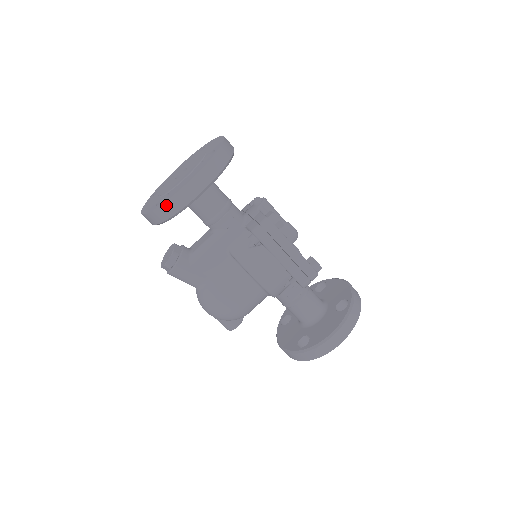
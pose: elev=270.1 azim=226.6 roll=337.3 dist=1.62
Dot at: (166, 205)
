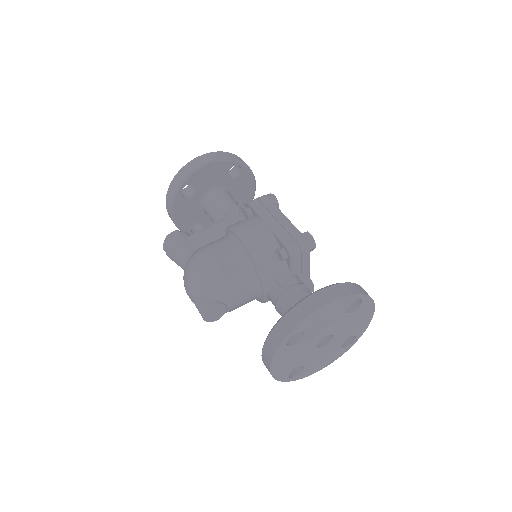
Dot at: (180, 172)
